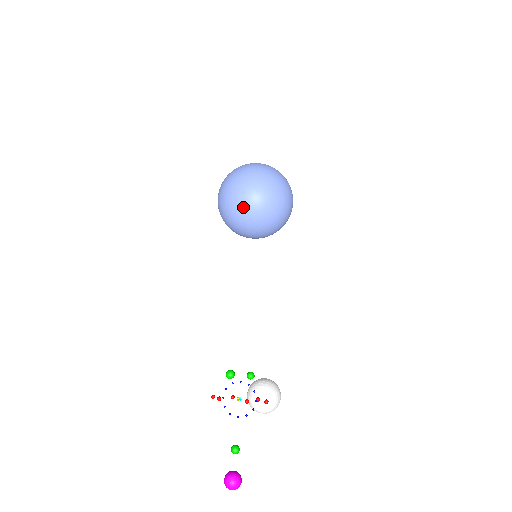
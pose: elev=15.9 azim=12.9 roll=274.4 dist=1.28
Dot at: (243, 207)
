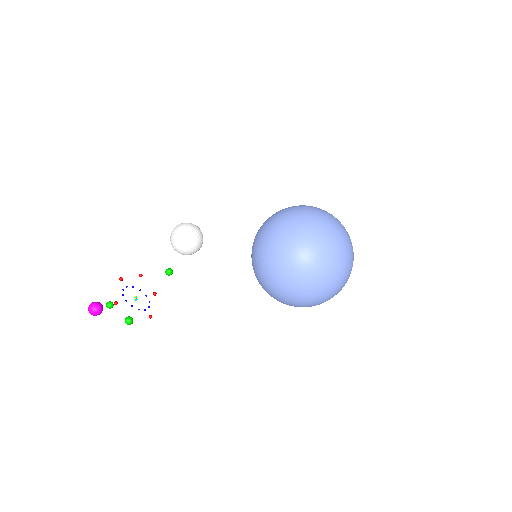
Dot at: (265, 285)
